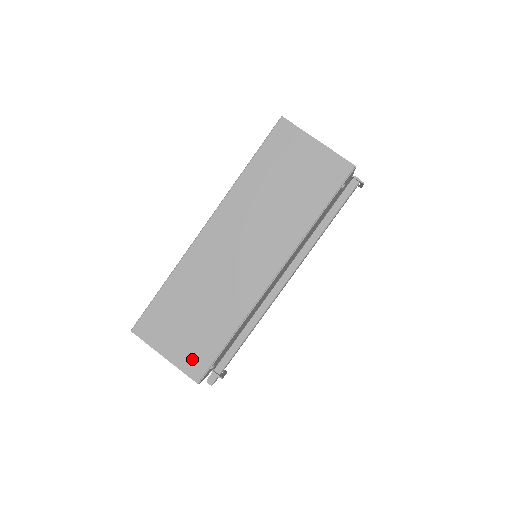
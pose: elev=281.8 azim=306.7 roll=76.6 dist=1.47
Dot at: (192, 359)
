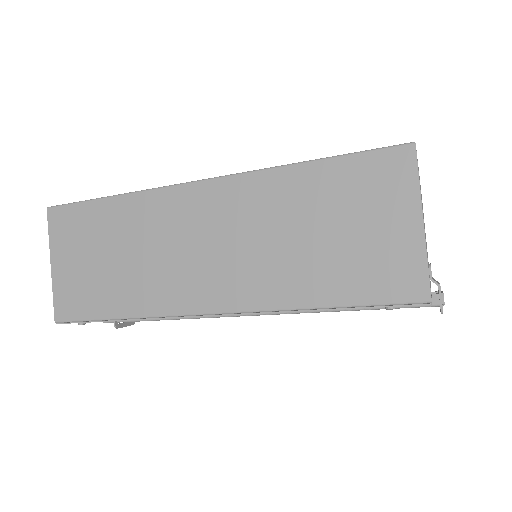
Dot at: (70, 296)
